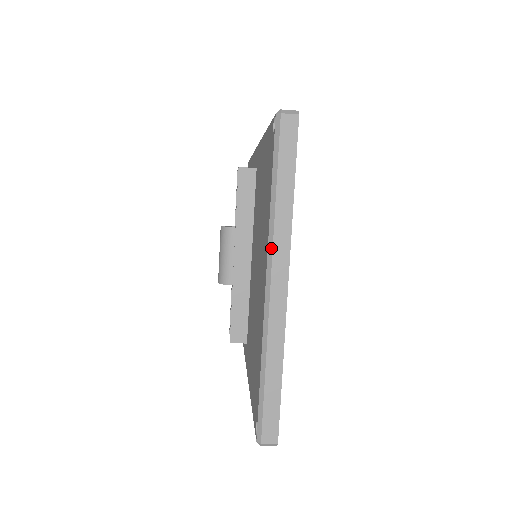
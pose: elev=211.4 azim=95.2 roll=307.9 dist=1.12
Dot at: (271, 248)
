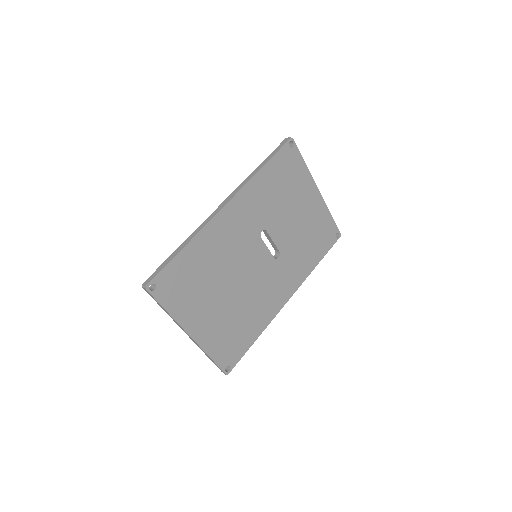
Dot at: occluded
